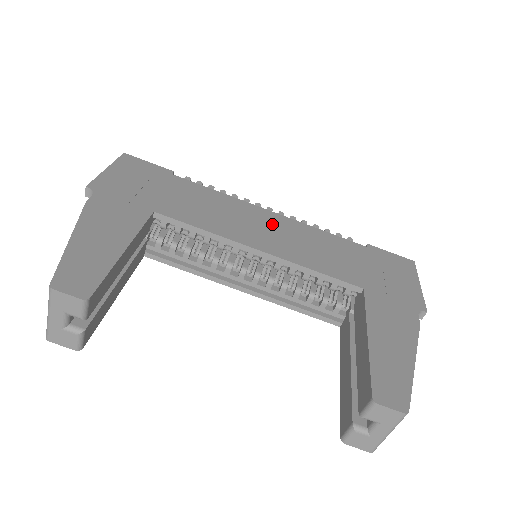
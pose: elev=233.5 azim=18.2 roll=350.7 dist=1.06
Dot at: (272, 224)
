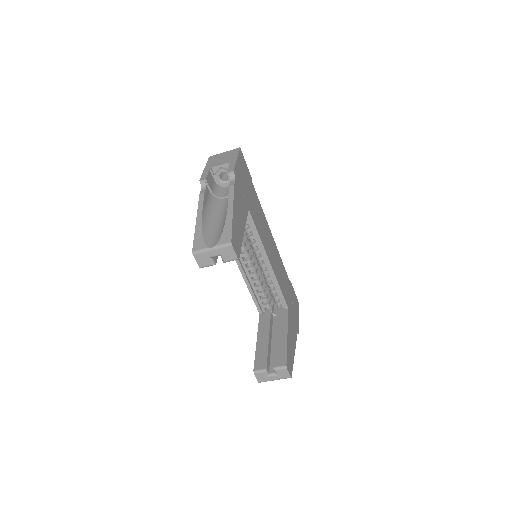
Dot at: (273, 246)
